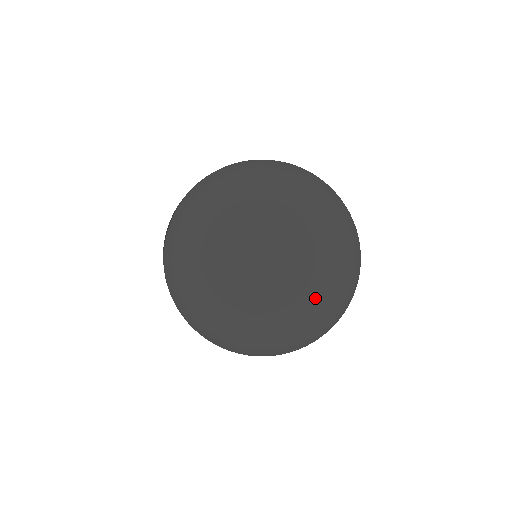
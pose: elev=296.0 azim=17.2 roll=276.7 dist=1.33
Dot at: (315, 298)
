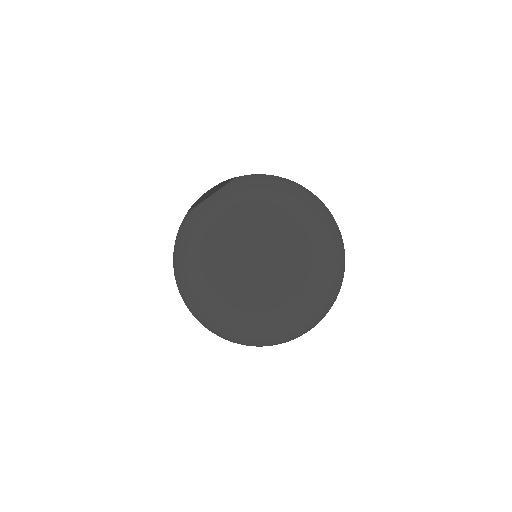
Dot at: (294, 319)
